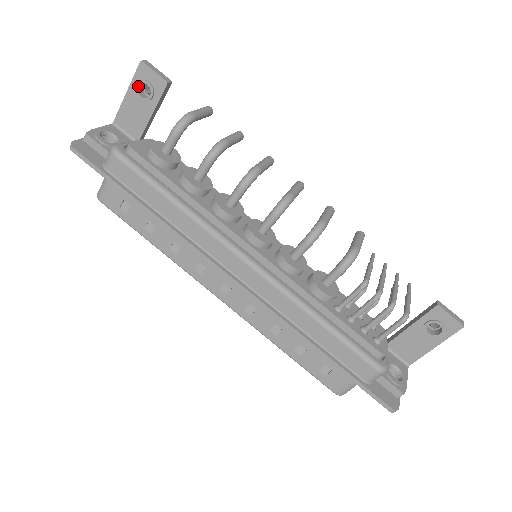
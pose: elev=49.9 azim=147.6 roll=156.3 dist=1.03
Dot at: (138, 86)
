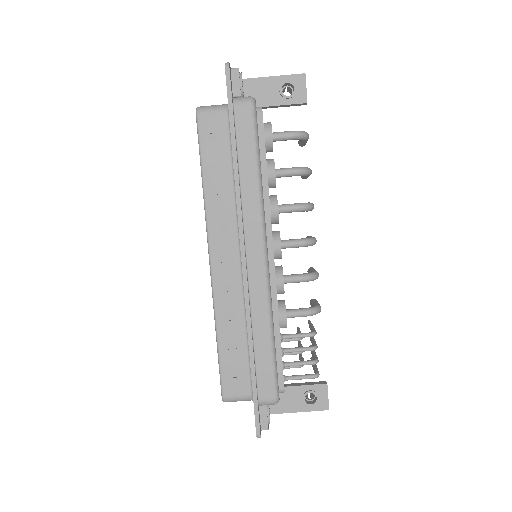
Dot at: (287, 83)
